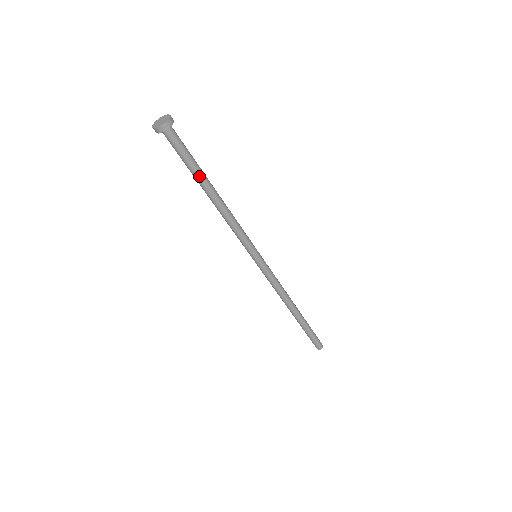
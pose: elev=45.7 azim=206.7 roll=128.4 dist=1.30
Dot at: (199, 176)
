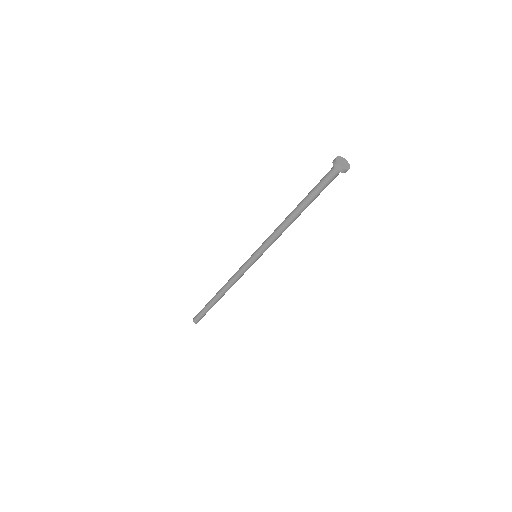
Dot at: (311, 202)
